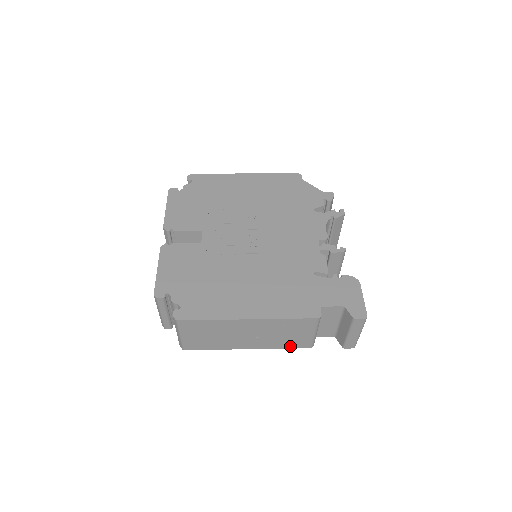
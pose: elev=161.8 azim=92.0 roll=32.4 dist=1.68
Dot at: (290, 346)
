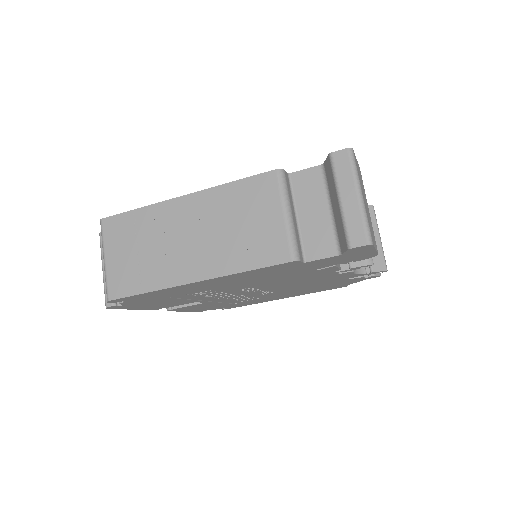
Dot at: (257, 262)
